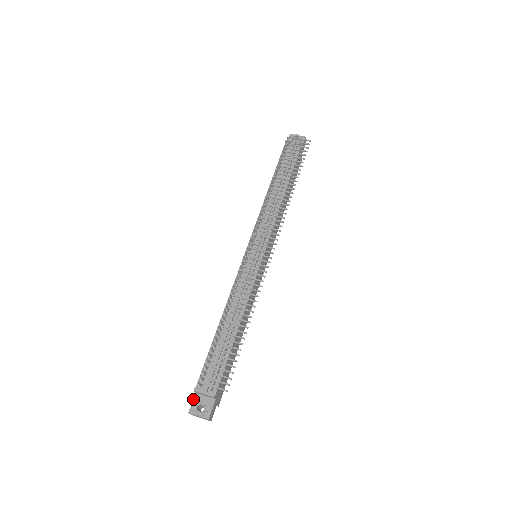
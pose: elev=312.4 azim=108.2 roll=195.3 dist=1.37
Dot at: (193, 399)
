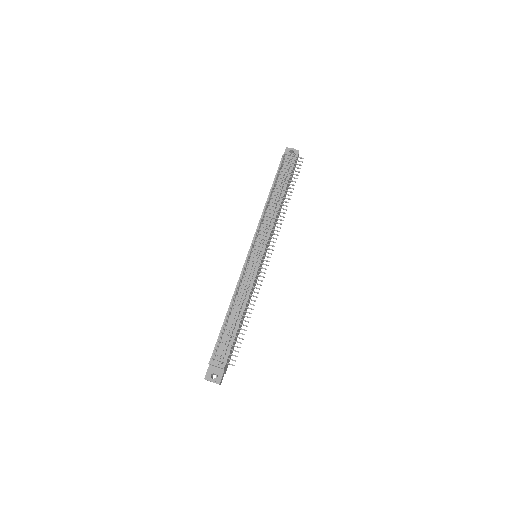
Dot at: (207, 369)
